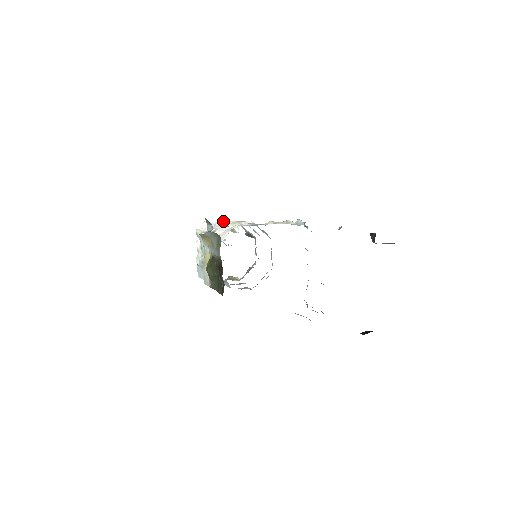
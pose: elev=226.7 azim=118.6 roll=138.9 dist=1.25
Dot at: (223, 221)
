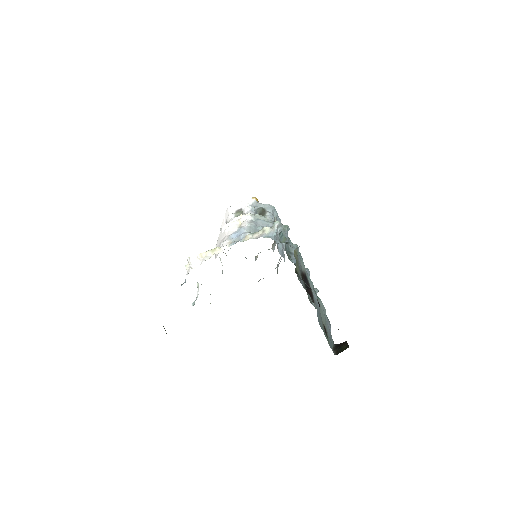
Dot at: (235, 204)
